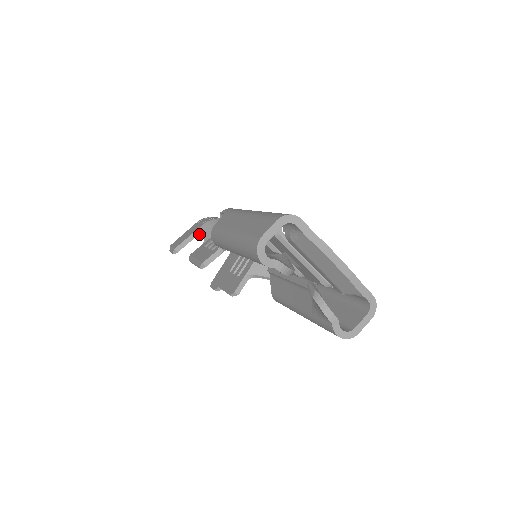
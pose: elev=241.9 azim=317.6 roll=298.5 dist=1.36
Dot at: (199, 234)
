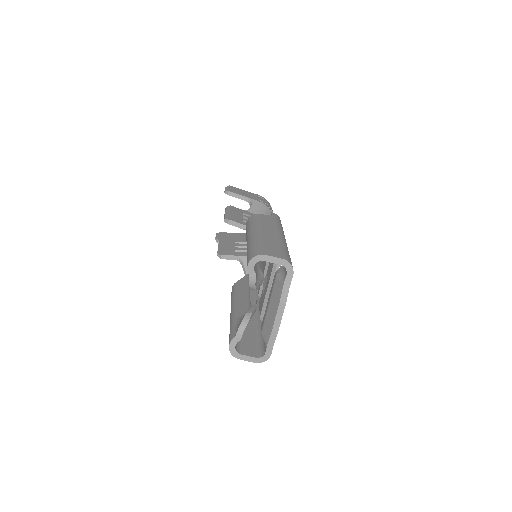
Dot at: (250, 203)
